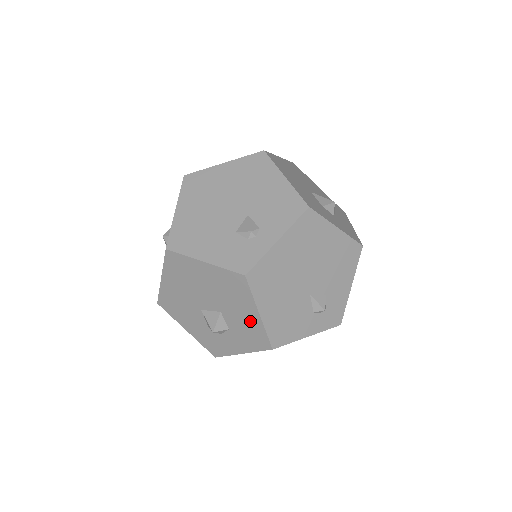
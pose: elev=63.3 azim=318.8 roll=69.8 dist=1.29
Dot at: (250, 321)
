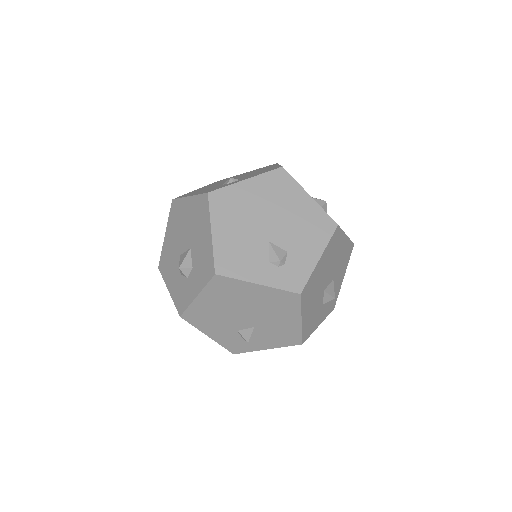
Dot at: (205, 246)
